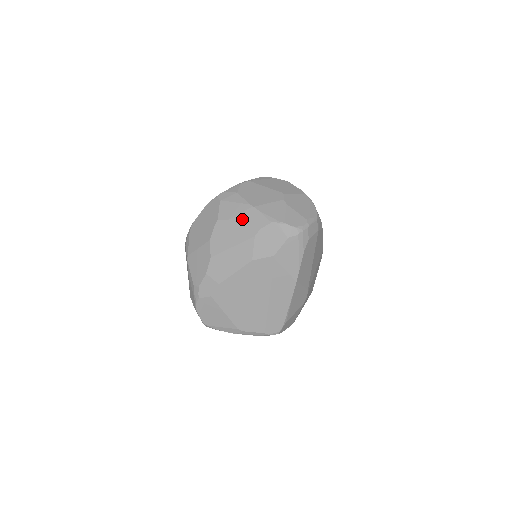
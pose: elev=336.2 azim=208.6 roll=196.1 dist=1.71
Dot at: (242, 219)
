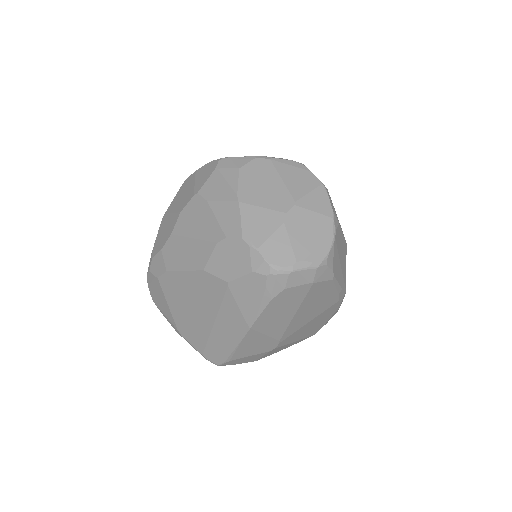
Dot at: (218, 210)
